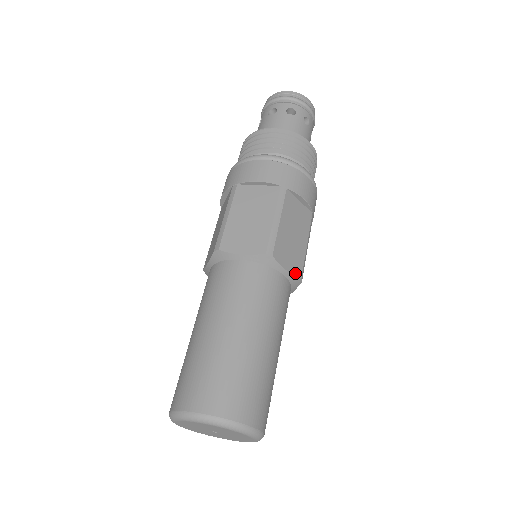
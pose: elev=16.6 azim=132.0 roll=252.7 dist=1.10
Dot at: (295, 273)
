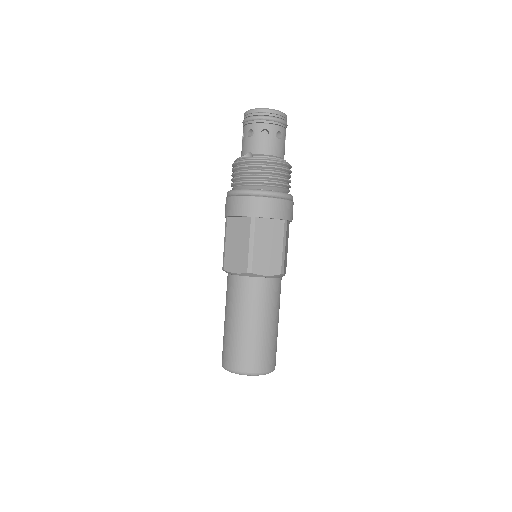
Dot at: (285, 272)
